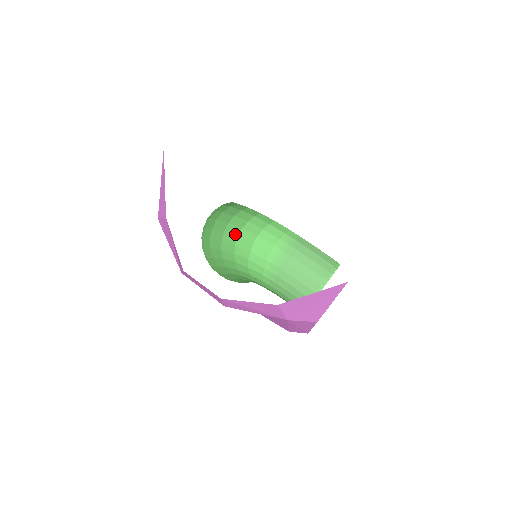
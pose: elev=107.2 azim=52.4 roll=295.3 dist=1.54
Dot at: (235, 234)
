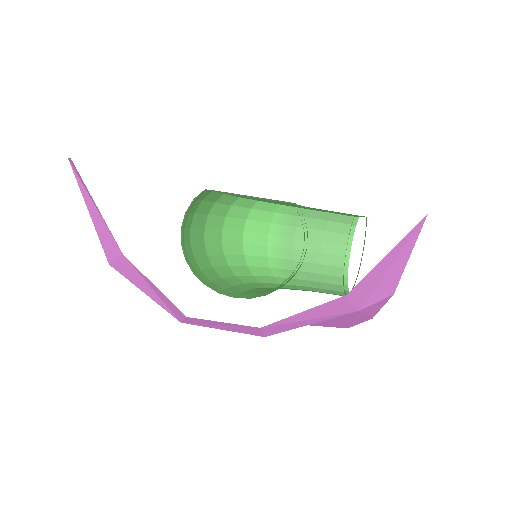
Dot at: (217, 240)
